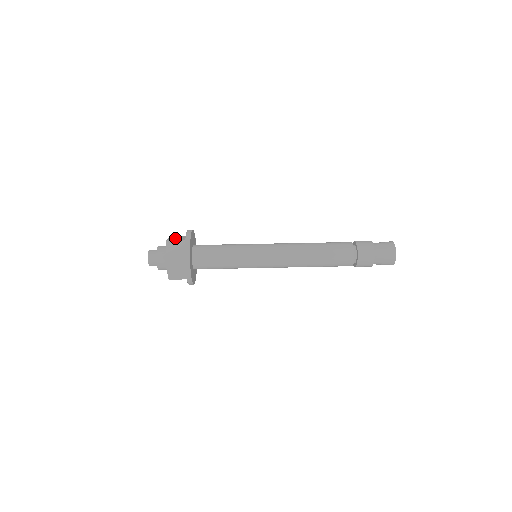
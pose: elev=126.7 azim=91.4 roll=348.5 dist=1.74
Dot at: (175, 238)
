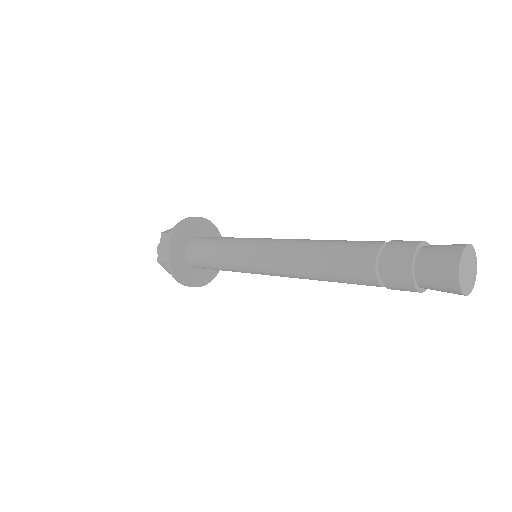
Dot at: occluded
